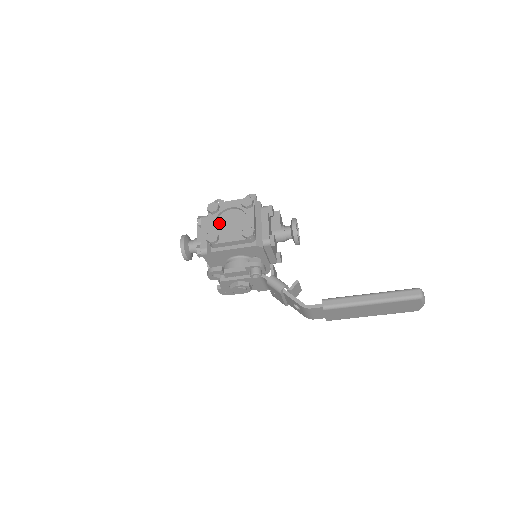
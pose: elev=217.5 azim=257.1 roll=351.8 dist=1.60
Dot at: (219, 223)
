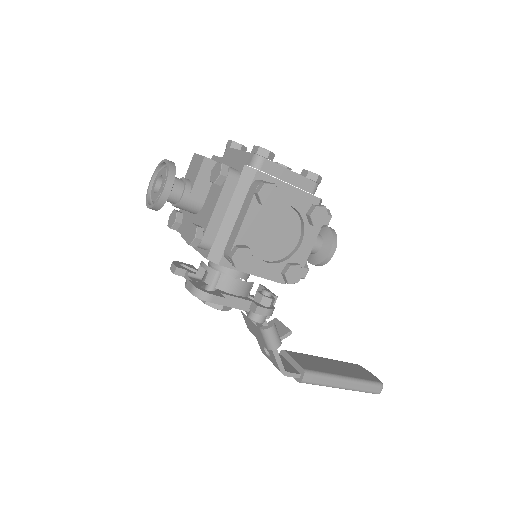
Dot at: (258, 222)
